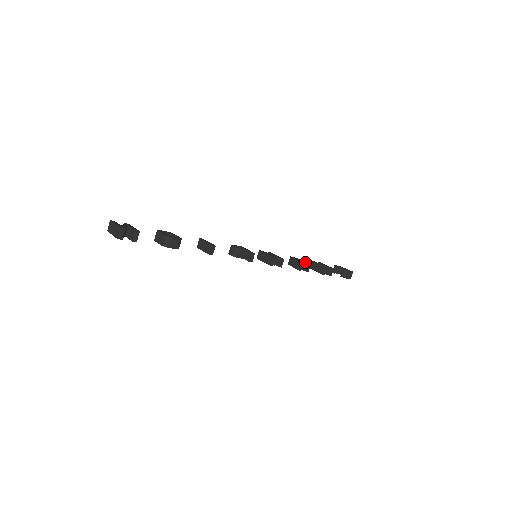
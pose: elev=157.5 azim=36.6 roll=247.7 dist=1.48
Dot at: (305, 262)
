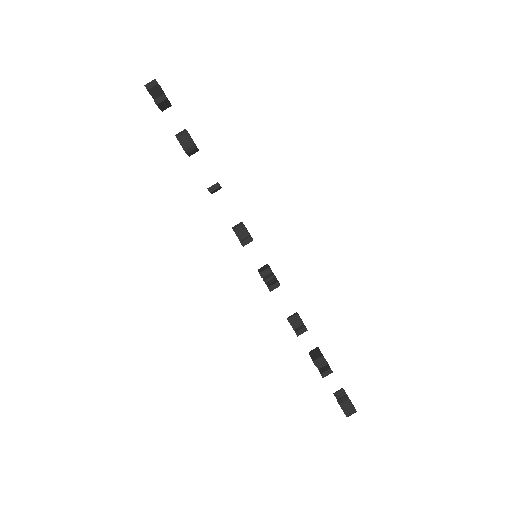
Dot at: occluded
